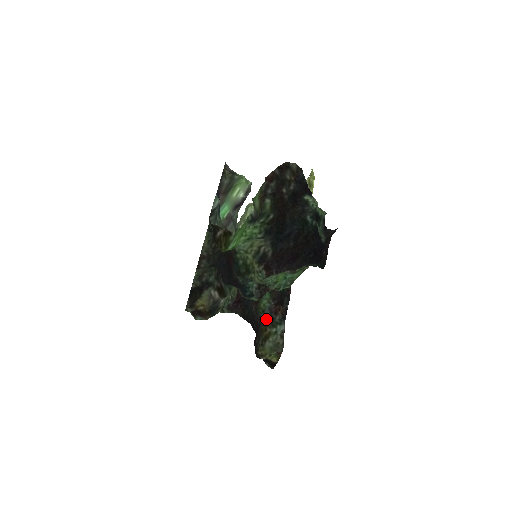
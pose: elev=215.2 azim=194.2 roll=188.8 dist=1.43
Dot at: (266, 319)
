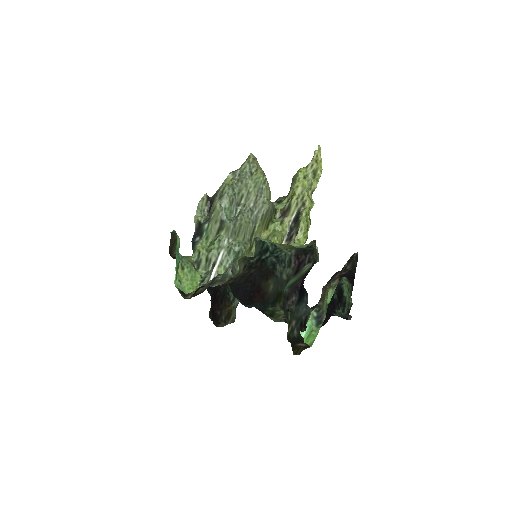
Dot at: (233, 298)
